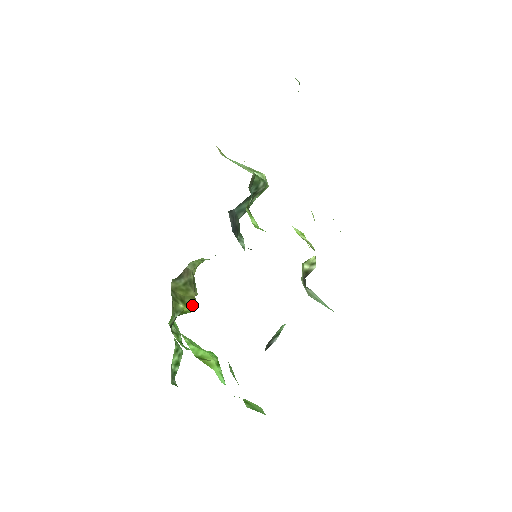
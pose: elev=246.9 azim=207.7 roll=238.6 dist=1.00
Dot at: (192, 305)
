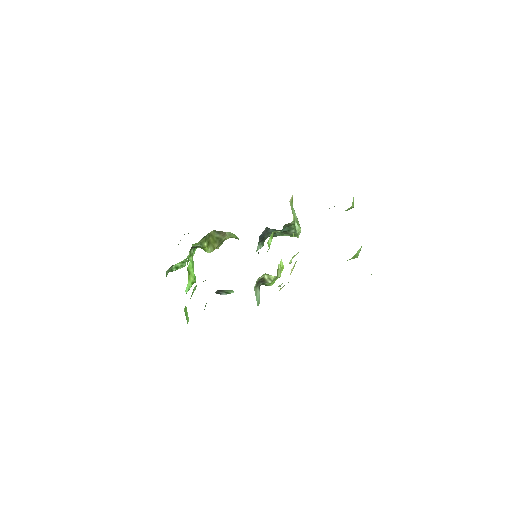
Dot at: (210, 250)
